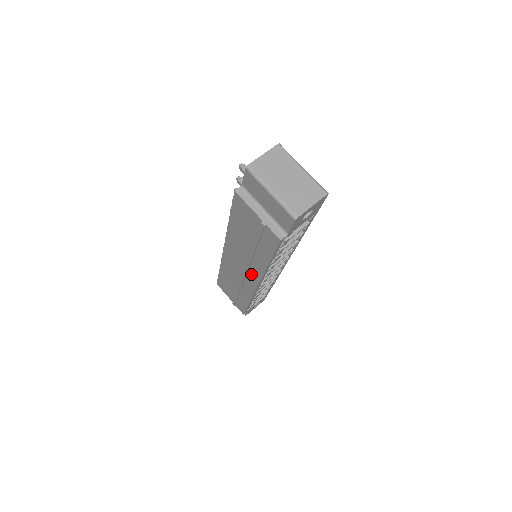
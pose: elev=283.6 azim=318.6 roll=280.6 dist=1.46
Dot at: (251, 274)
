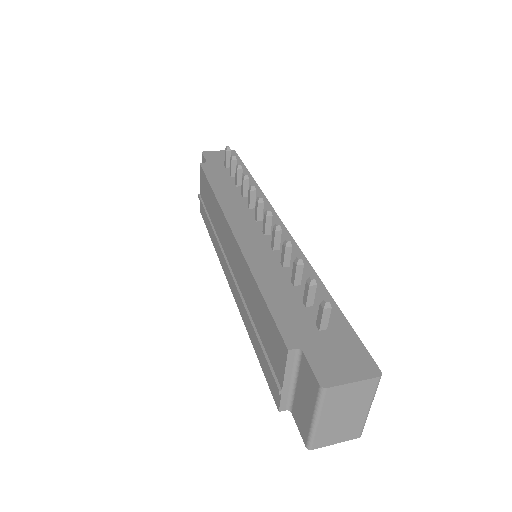
Dot at: occluded
